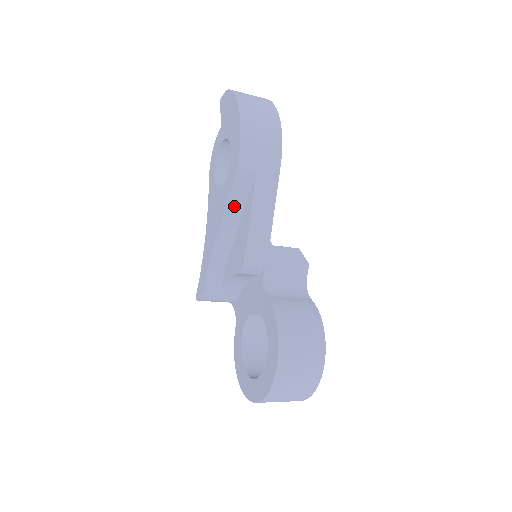
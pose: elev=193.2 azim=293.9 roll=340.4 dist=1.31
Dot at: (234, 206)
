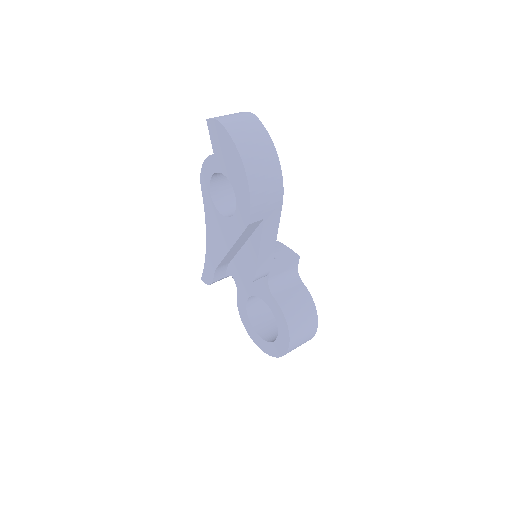
Dot at: (242, 239)
